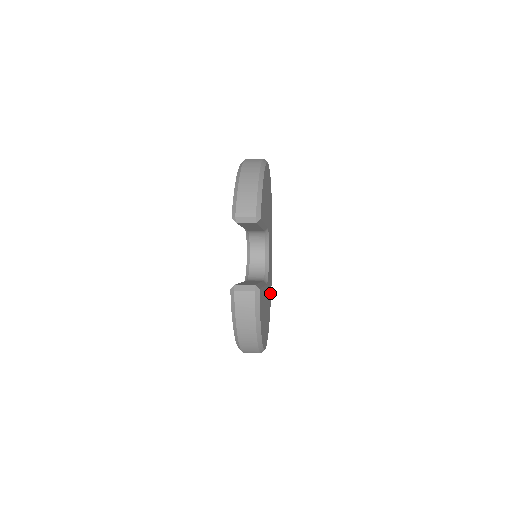
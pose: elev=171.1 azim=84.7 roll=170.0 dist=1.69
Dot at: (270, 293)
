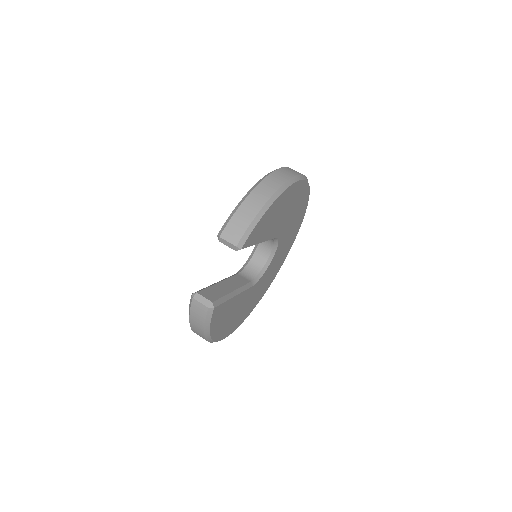
Dot at: (268, 283)
